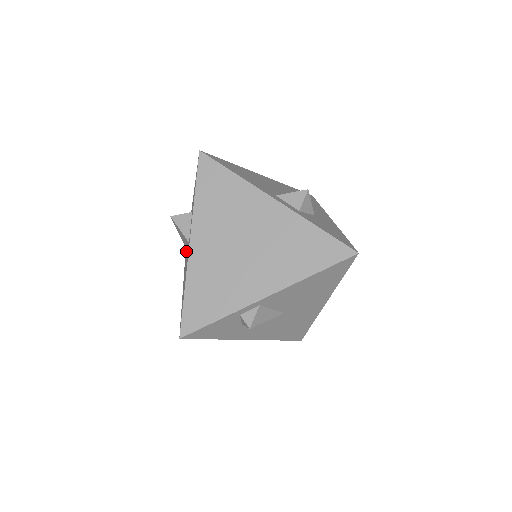
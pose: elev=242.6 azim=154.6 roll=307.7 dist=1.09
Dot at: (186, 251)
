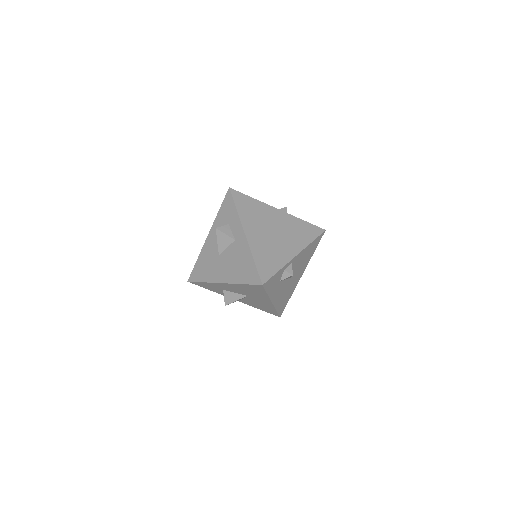
Dot at: (202, 267)
